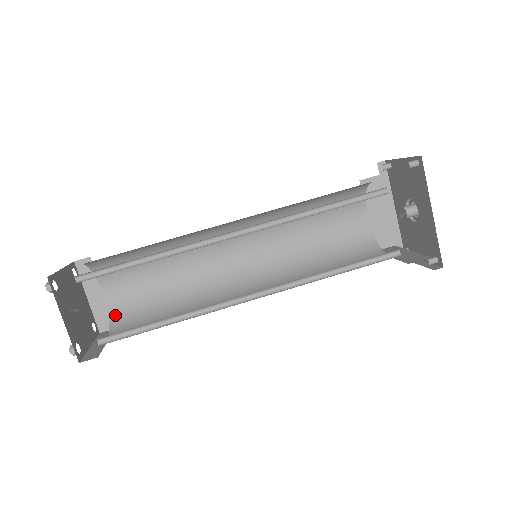
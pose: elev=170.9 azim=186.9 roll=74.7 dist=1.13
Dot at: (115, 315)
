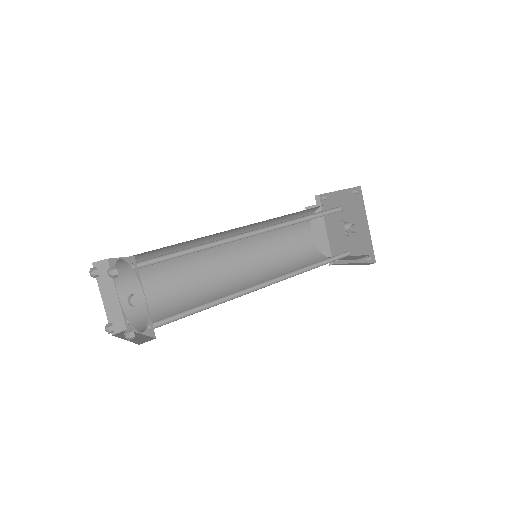
Dot at: (132, 314)
